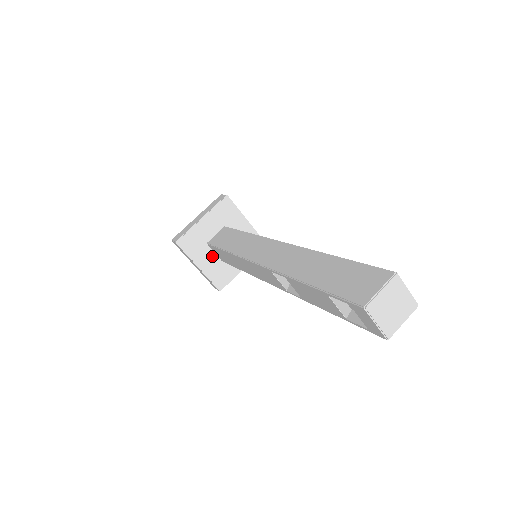
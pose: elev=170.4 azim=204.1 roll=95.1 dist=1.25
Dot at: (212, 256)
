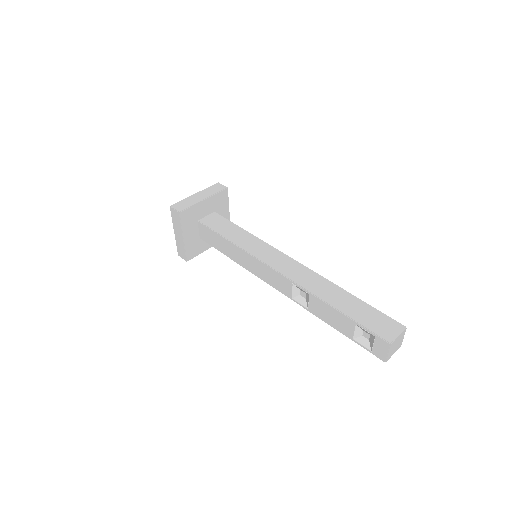
Dot at: (196, 232)
